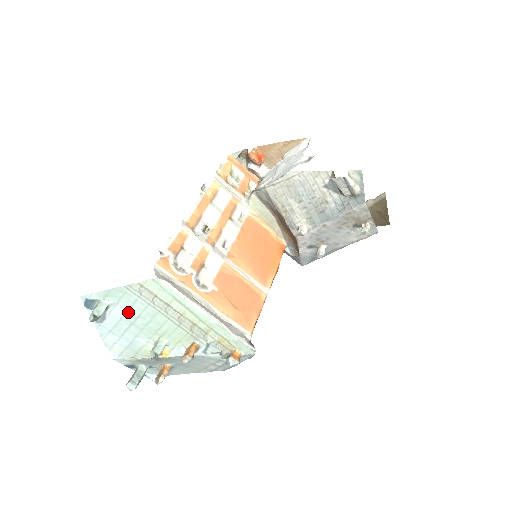
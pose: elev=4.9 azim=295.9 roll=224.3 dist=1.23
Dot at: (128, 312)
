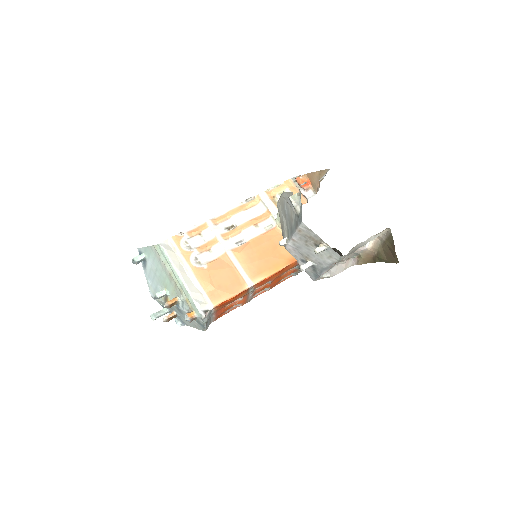
Dot at: (153, 265)
